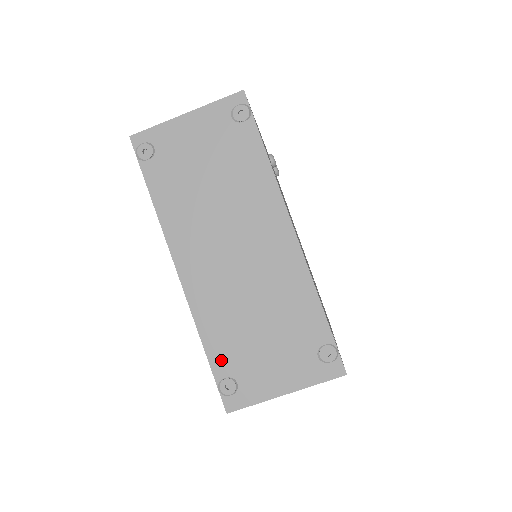
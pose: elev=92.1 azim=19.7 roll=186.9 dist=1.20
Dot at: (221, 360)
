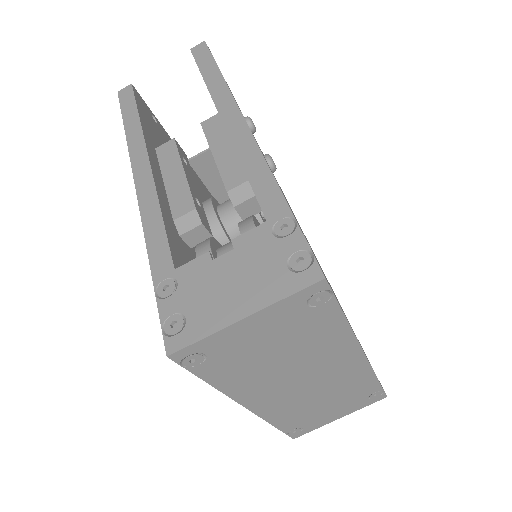
Dot at: (290, 426)
